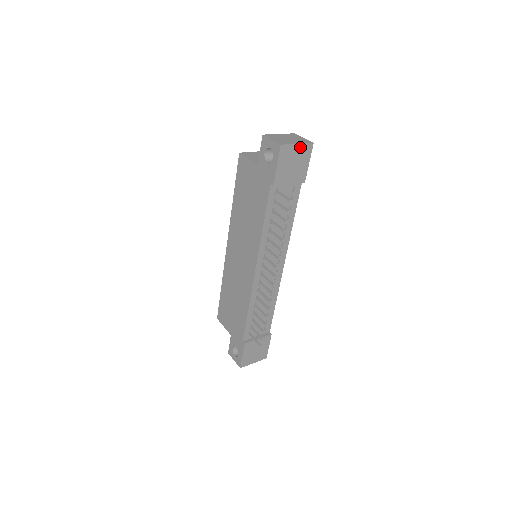
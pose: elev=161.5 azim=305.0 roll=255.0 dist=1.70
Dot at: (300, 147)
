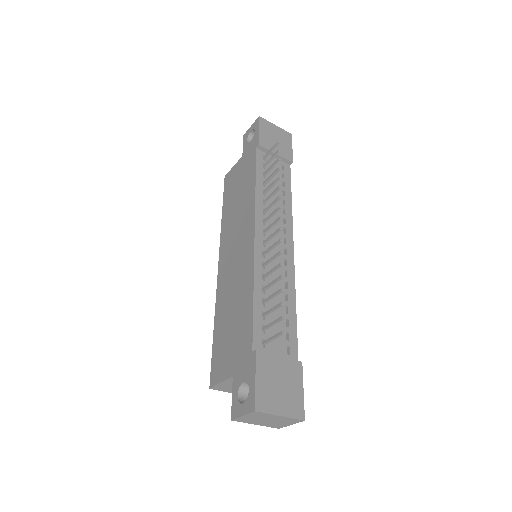
Dot at: (279, 130)
